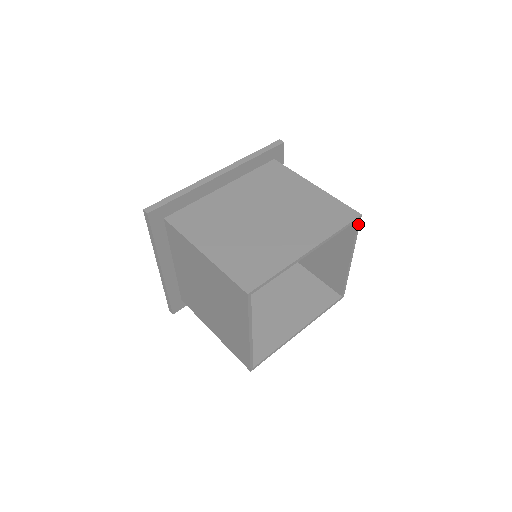
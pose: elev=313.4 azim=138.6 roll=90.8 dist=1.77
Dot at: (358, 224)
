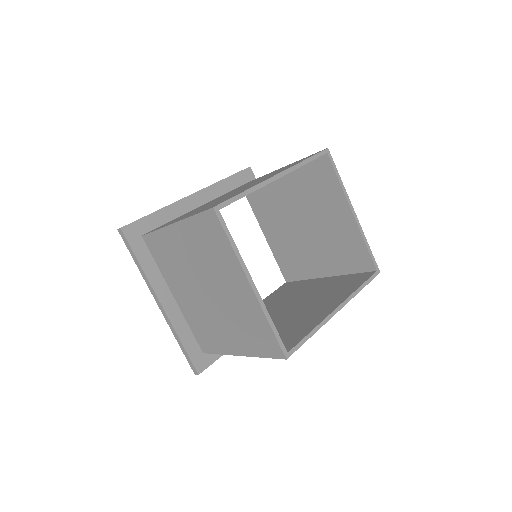
Dot at: (331, 160)
